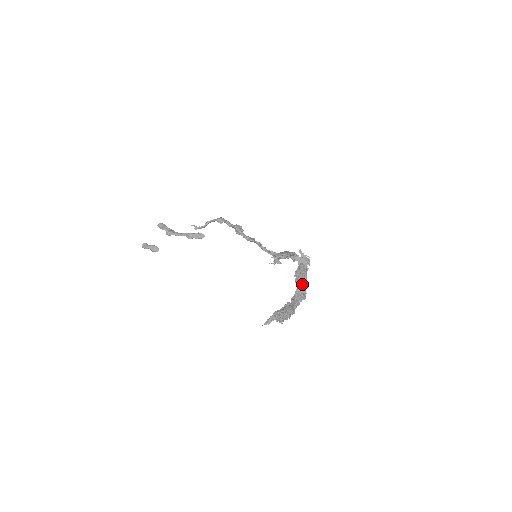
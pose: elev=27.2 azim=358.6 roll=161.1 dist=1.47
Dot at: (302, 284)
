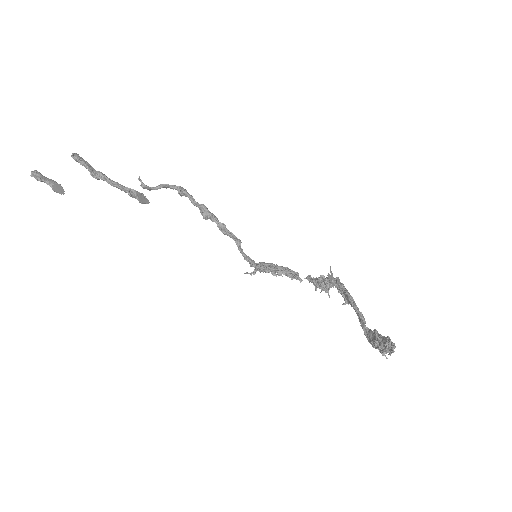
Dot at: occluded
